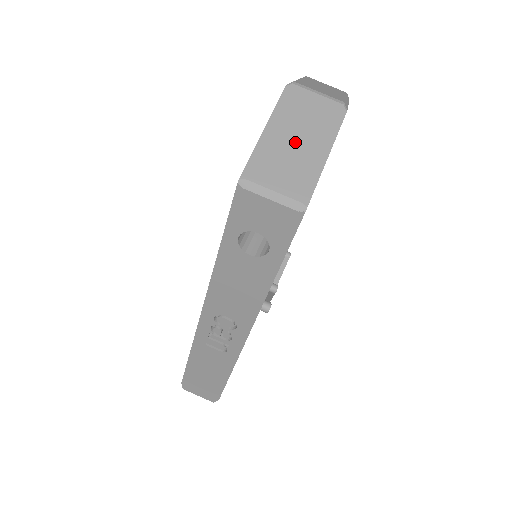
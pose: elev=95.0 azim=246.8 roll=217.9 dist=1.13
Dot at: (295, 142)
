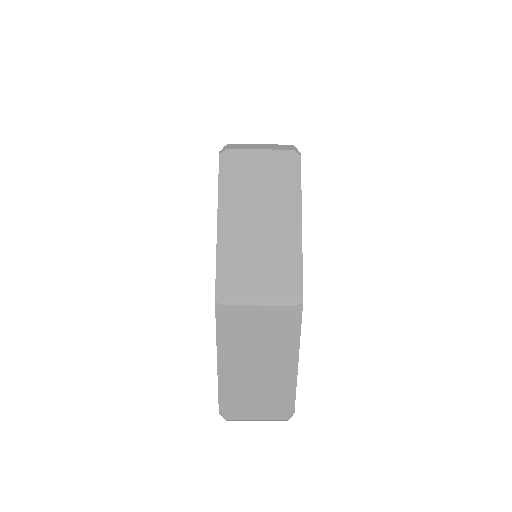
Dot at: (257, 370)
